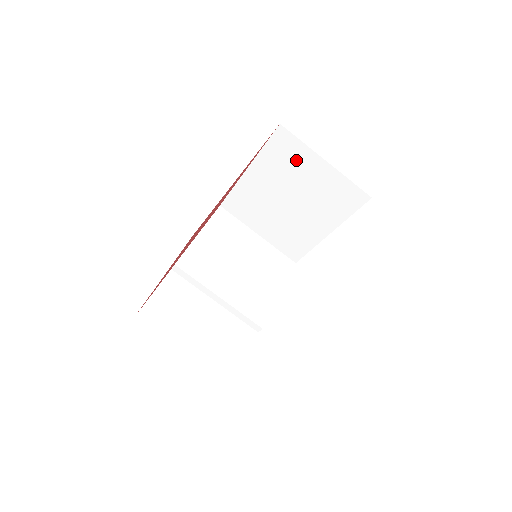
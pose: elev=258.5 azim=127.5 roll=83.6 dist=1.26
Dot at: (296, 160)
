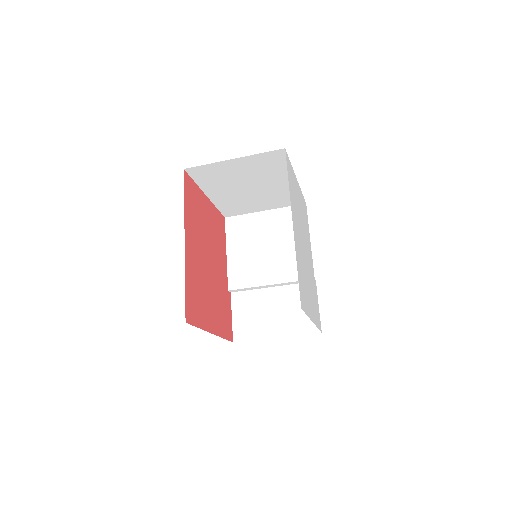
Dot at: (219, 172)
